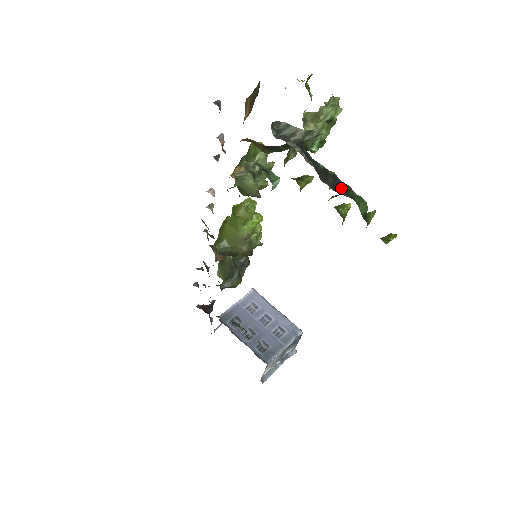
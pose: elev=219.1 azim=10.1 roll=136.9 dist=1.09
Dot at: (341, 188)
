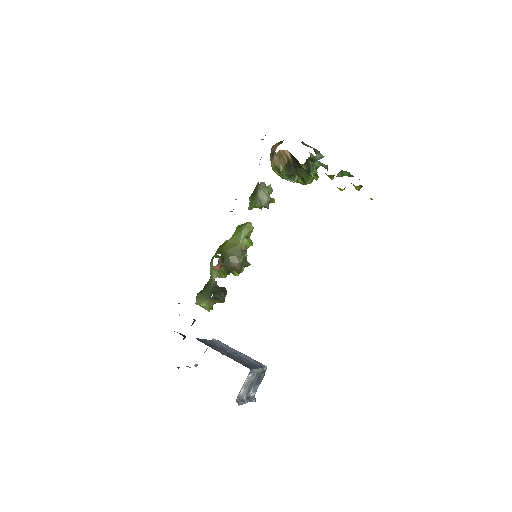
Dot at: occluded
